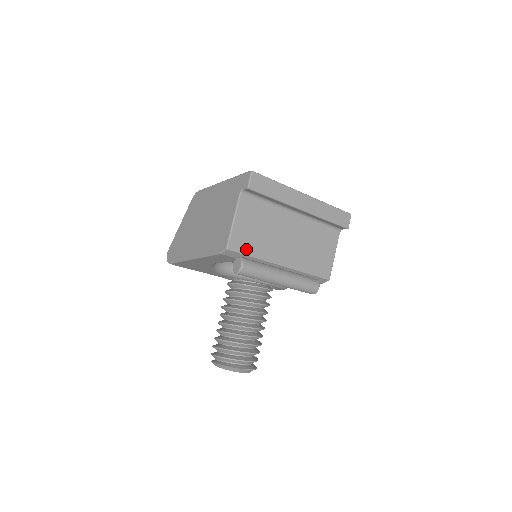
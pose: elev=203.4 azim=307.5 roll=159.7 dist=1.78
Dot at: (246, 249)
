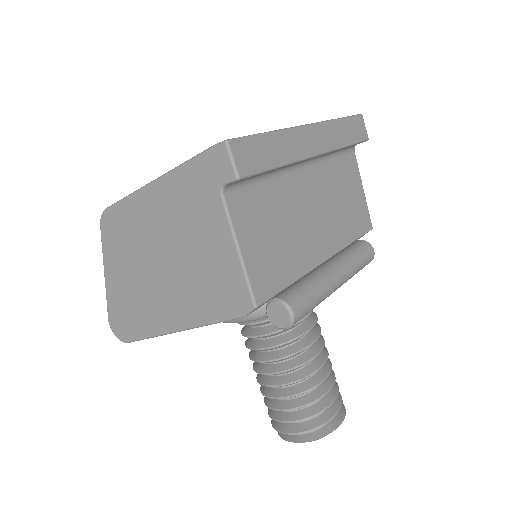
Dot at: (278, 281)
